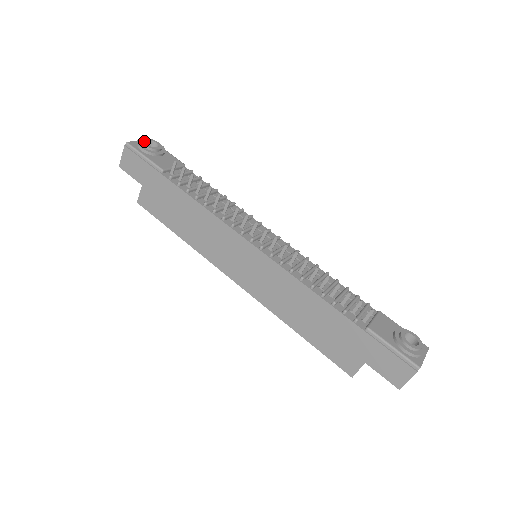
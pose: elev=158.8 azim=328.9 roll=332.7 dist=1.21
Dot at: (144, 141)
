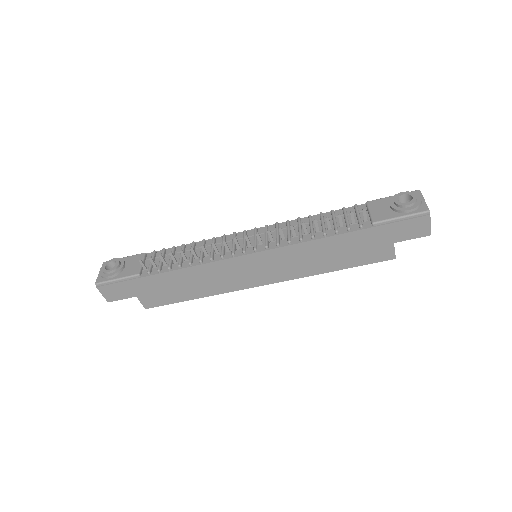
Dot at: (104, 270)
